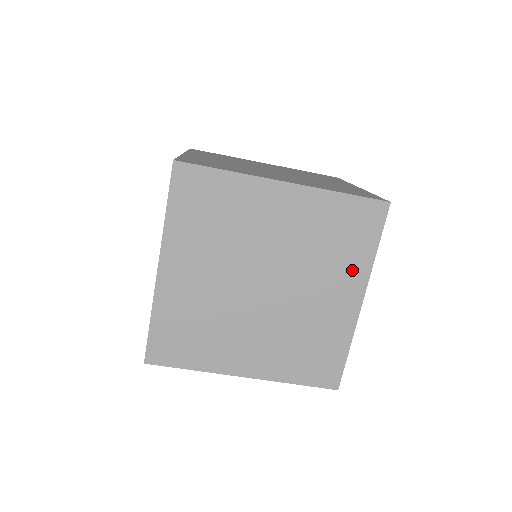
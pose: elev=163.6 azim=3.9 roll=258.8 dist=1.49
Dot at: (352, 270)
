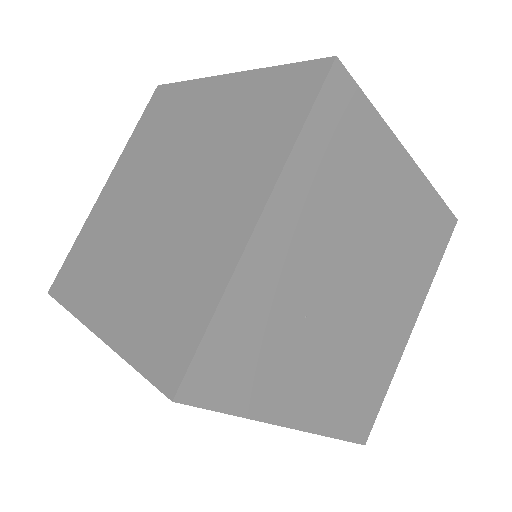
Dot at: (259, 167)
